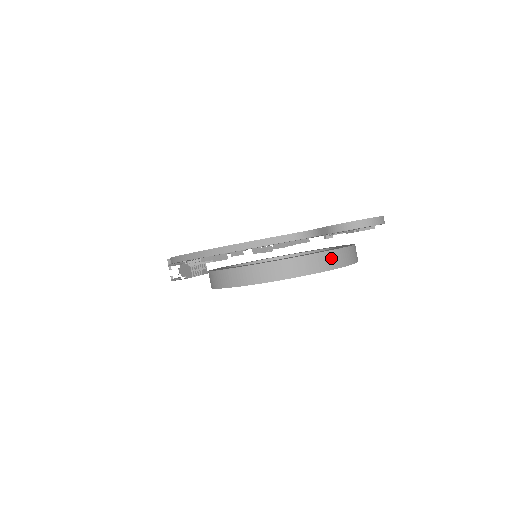
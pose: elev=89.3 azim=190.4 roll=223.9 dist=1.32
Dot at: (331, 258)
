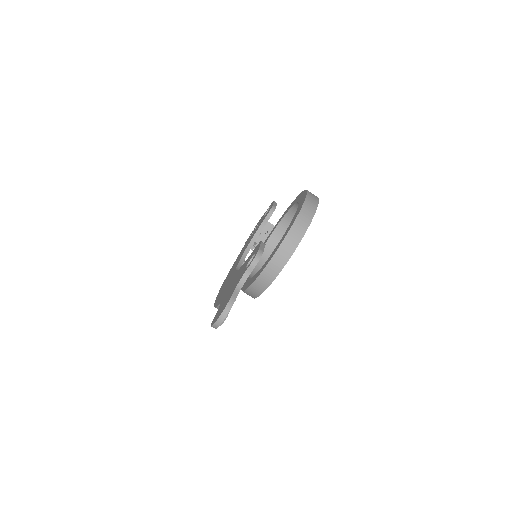
Dot at: (265, 277)
